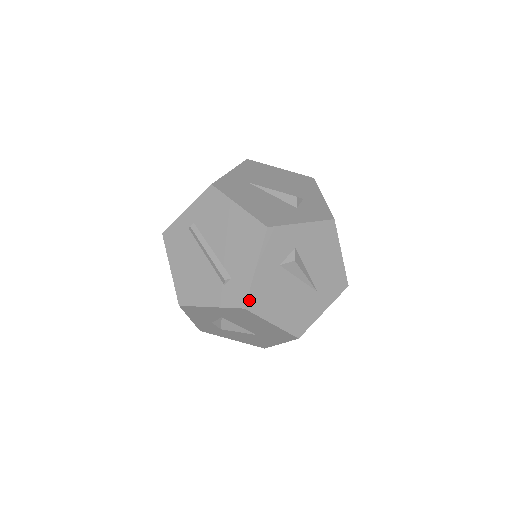
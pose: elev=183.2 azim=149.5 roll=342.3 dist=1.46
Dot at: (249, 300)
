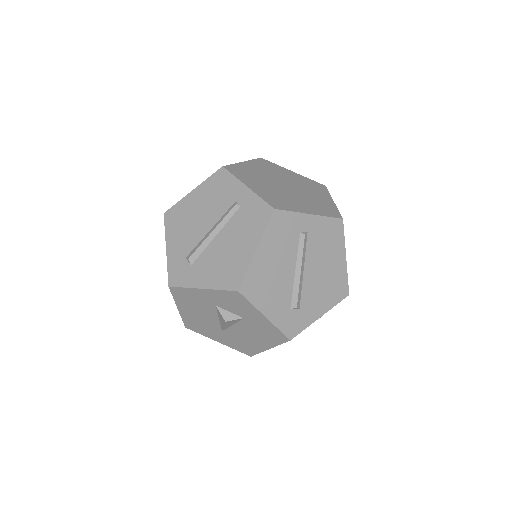
Dot at: (296, 335)
